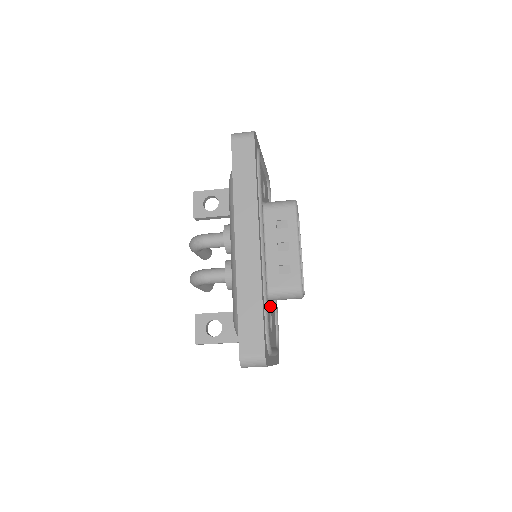
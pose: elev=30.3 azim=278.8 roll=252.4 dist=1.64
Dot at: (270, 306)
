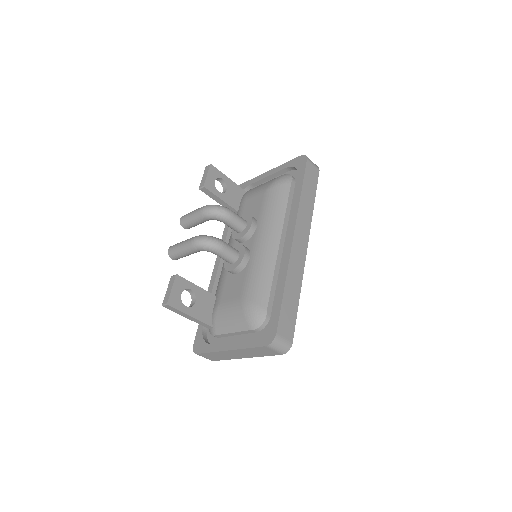
Dot at: occluded
